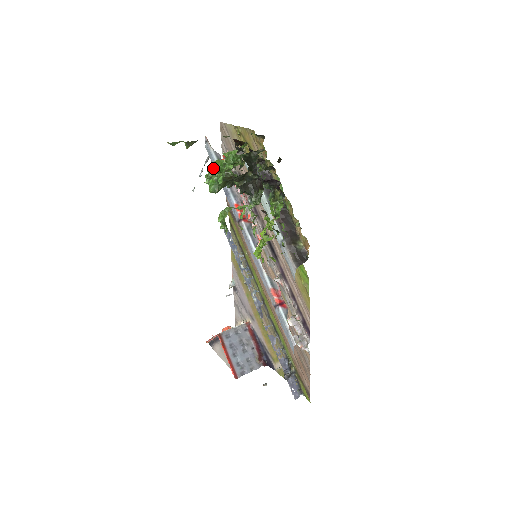
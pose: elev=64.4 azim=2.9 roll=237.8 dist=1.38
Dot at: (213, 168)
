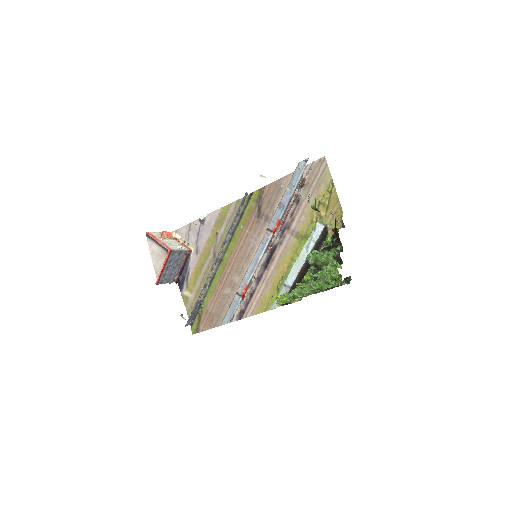
Dot at: (327, 278)
